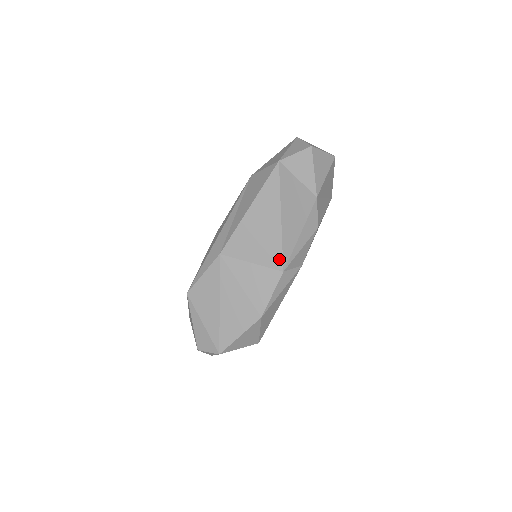
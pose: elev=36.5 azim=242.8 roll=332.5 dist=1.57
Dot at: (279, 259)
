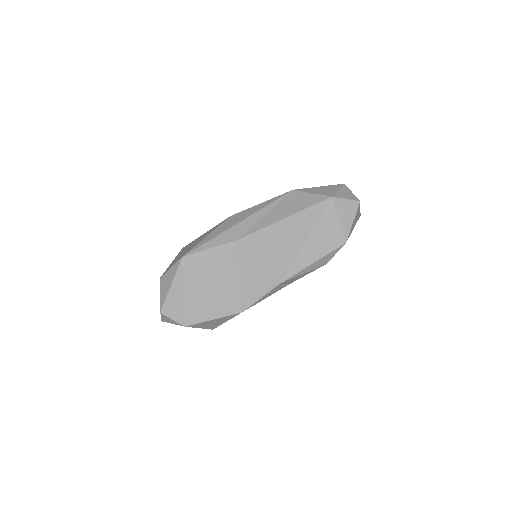
Dot at: (283, 272)
